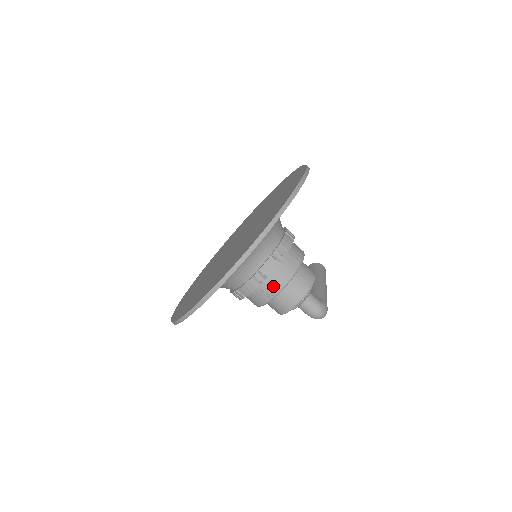
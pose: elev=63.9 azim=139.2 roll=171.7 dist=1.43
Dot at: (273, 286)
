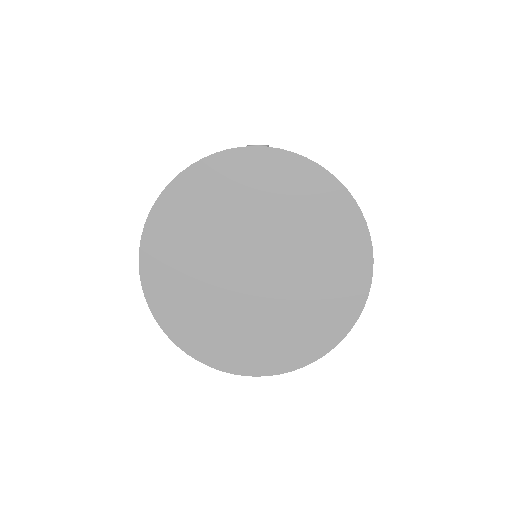
Dot at: occluded
